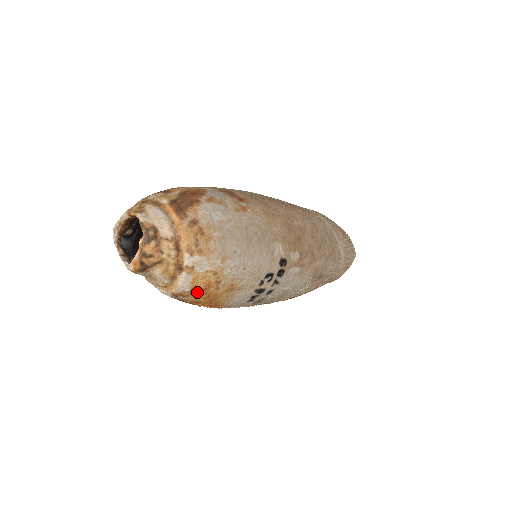
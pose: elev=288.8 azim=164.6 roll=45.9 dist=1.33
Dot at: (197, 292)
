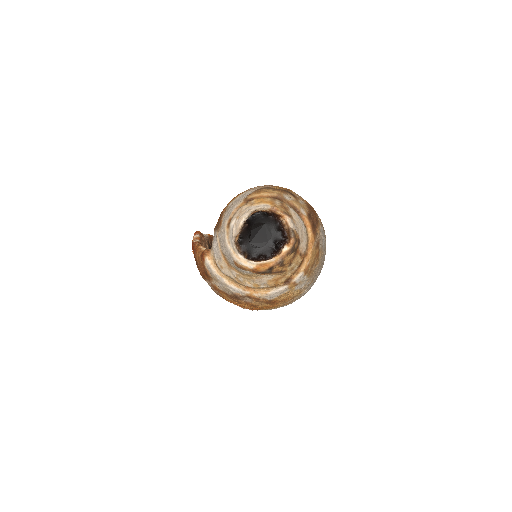
Dot at: (272, 302)
